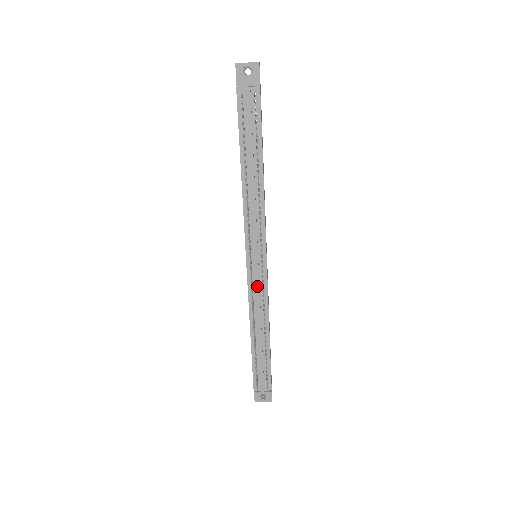
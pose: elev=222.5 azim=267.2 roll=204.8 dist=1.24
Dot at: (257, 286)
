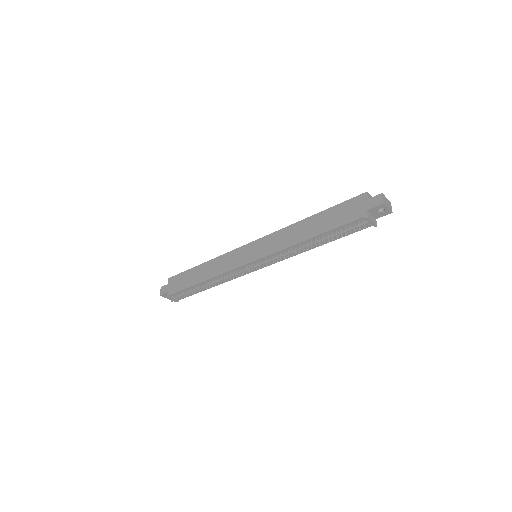
Dot at: (241, 273)
